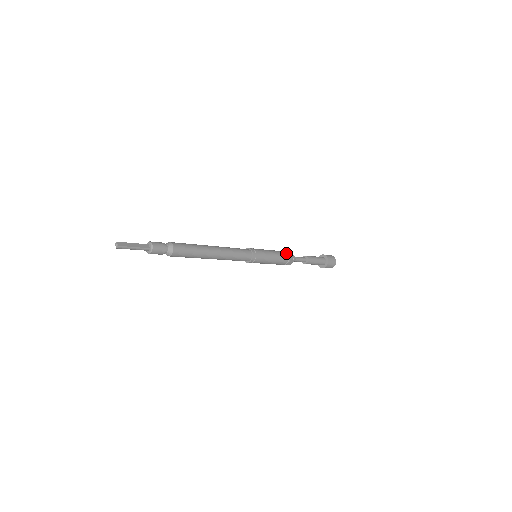
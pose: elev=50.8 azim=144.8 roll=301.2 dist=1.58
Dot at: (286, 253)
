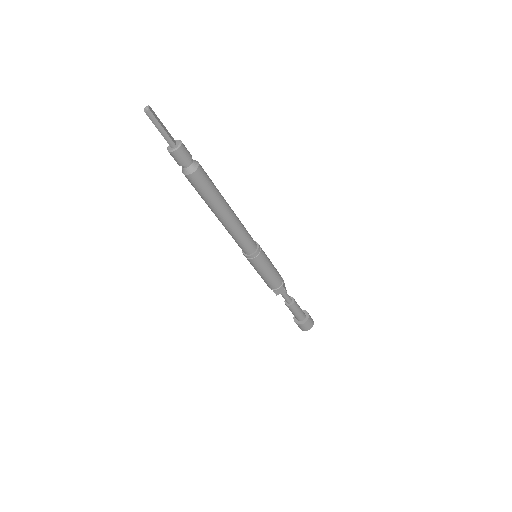
Dot at: occluded
